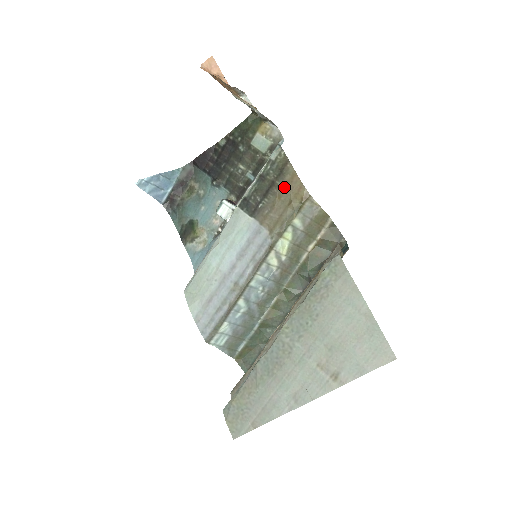
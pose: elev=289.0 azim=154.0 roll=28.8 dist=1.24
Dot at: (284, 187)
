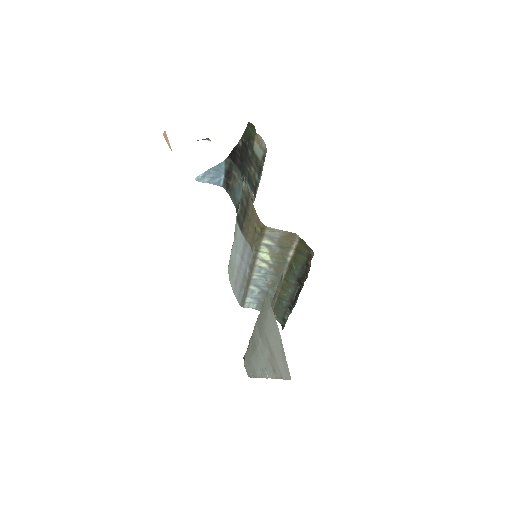
Dot at: (251, 216)
